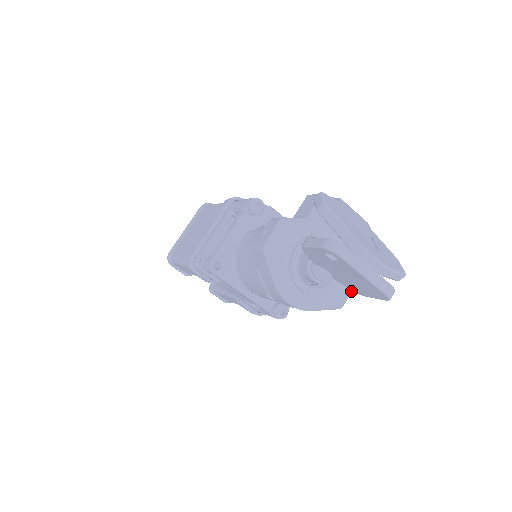
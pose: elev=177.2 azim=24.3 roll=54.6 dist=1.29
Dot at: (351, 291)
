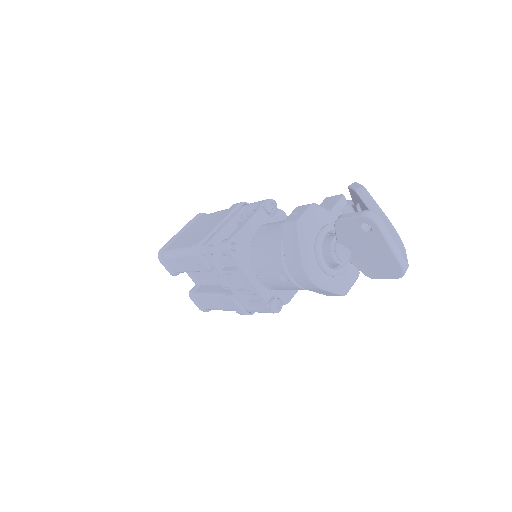
Dot at: occluded
